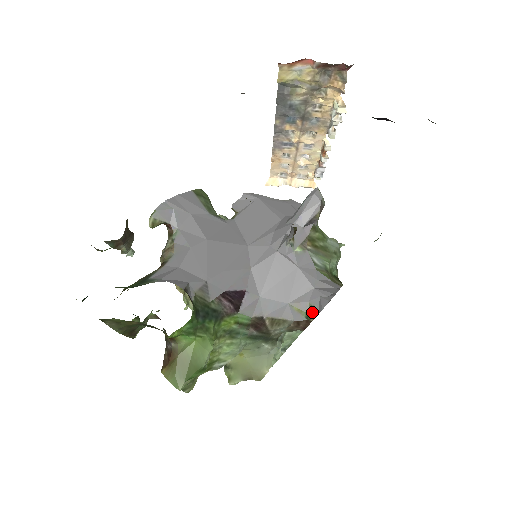
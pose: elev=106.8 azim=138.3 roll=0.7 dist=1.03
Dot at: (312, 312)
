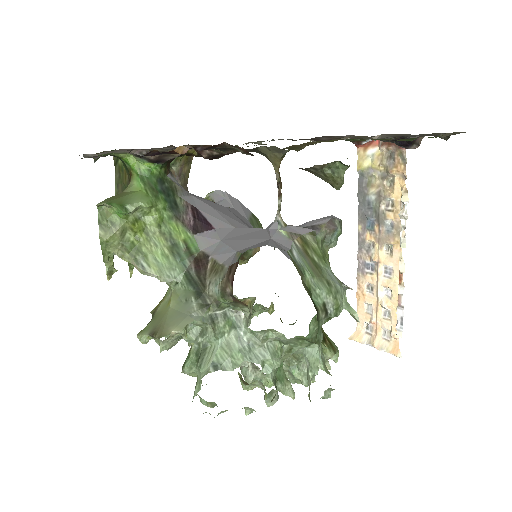
Dot at: occluded
